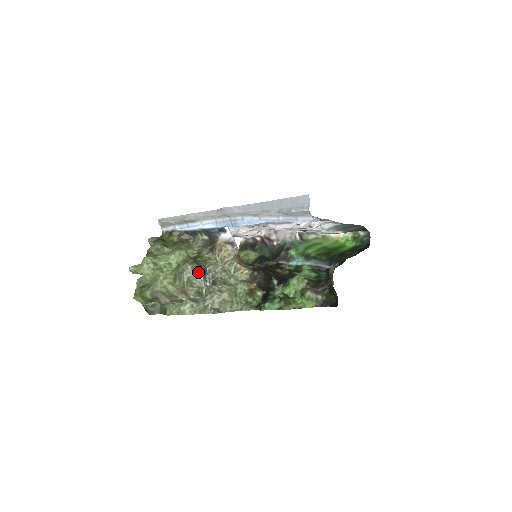
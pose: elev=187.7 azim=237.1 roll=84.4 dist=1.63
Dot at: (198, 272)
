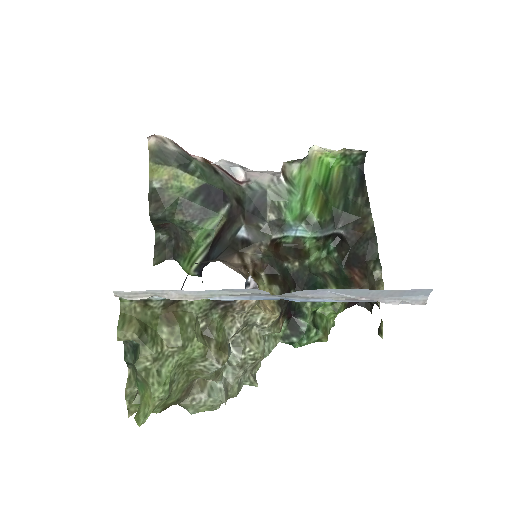
Dot at: (226, 359)
